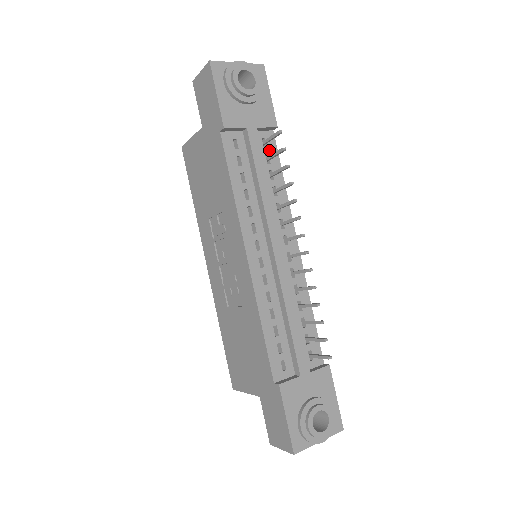
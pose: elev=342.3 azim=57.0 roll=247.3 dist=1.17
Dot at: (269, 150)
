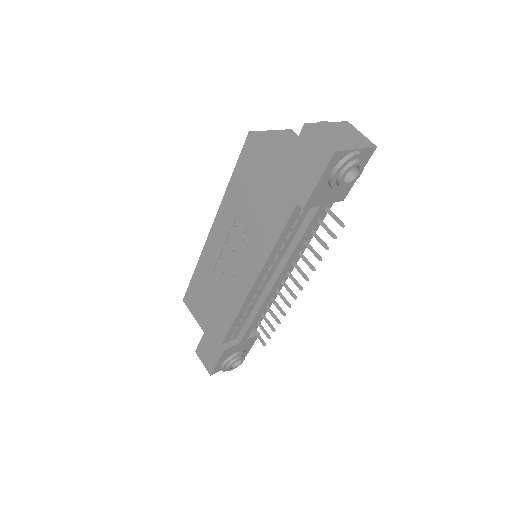
Dot at: occluded
